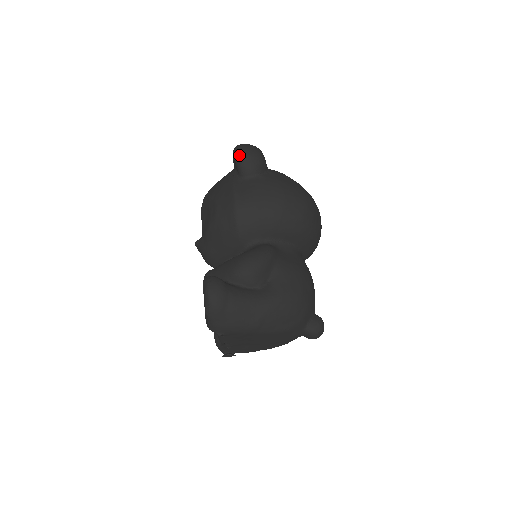
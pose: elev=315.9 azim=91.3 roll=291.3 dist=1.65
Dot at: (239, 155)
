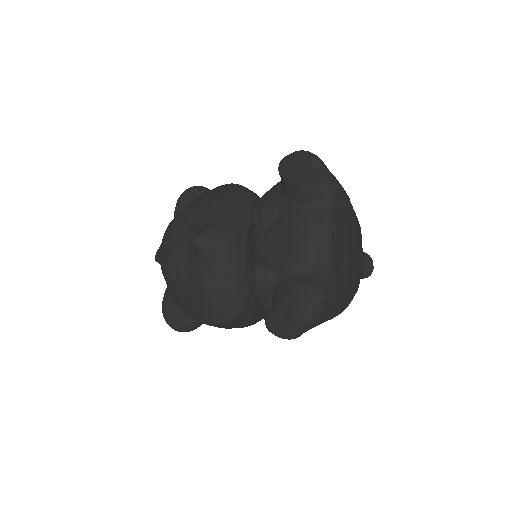
Dot at: (196, 186)
